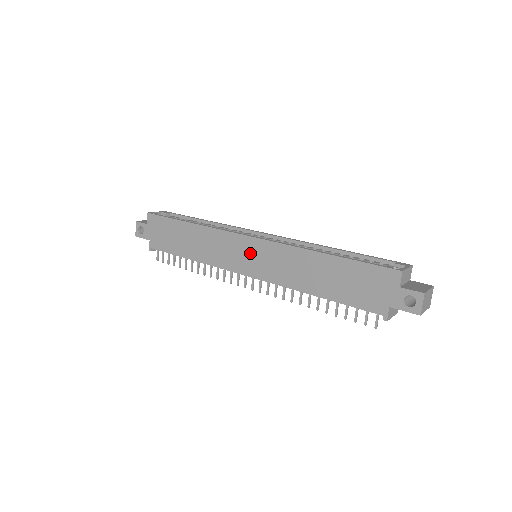
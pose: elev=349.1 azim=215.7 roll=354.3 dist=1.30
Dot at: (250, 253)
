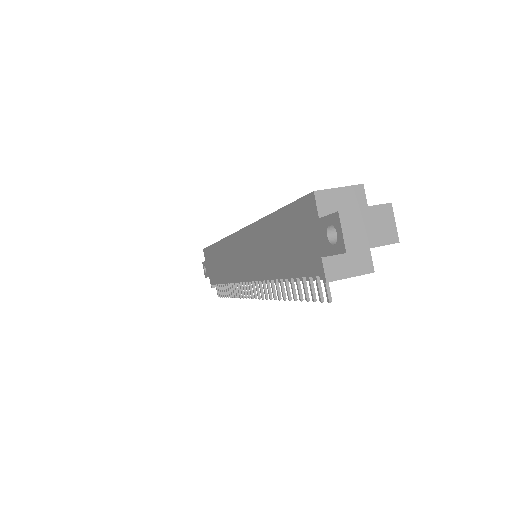
Dot at: (240, 252)
